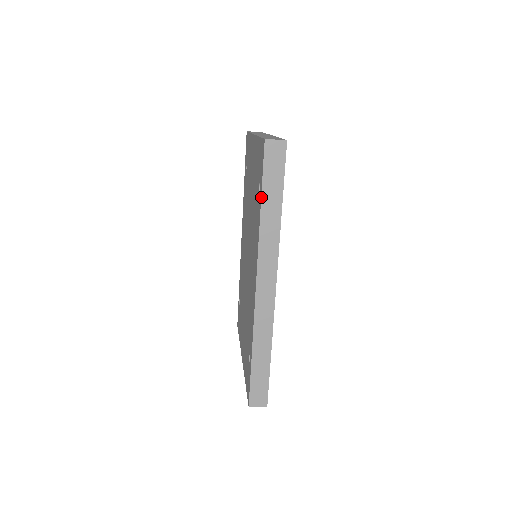
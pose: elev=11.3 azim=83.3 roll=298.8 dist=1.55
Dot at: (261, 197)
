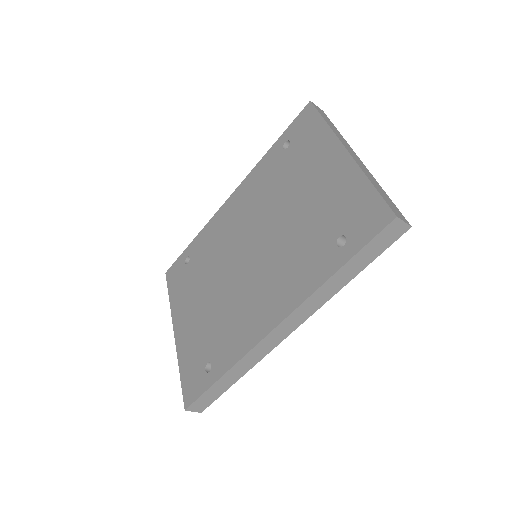
Dot at: (346, 263)
